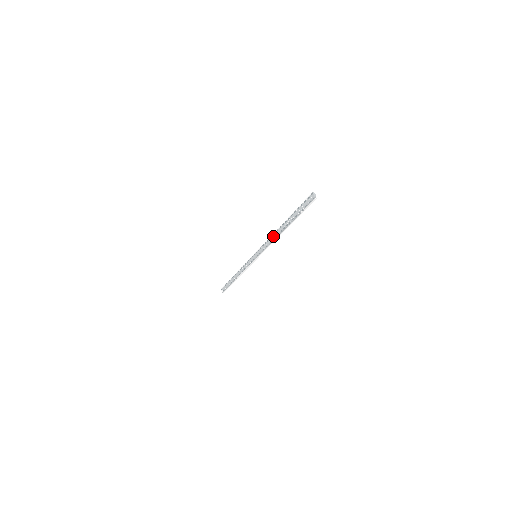
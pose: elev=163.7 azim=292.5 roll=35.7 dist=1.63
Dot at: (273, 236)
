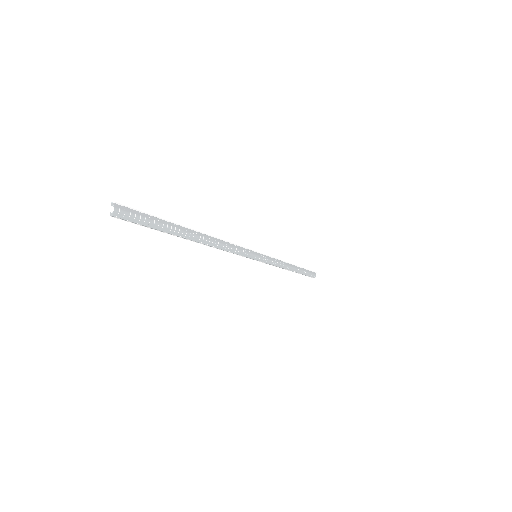
Dot at: (215, 242)
